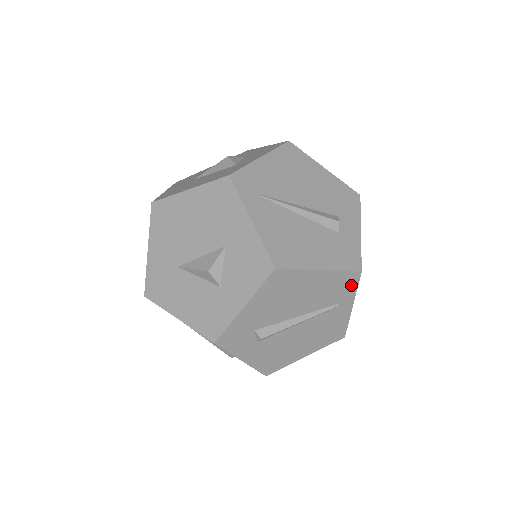
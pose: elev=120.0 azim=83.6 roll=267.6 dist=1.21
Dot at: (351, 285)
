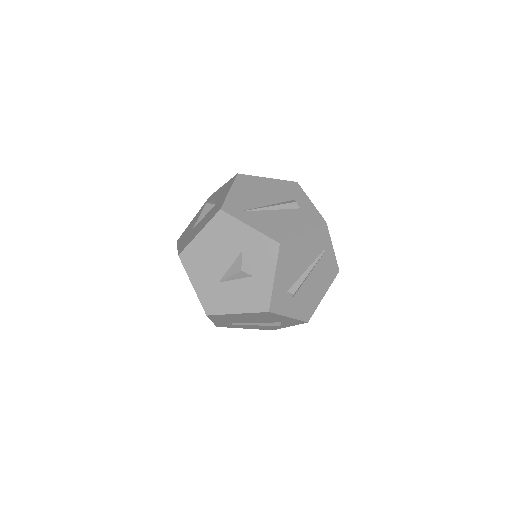
Dot at: (325, 234)
